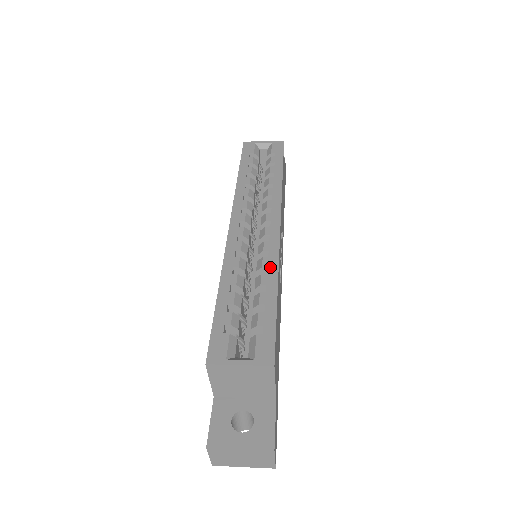
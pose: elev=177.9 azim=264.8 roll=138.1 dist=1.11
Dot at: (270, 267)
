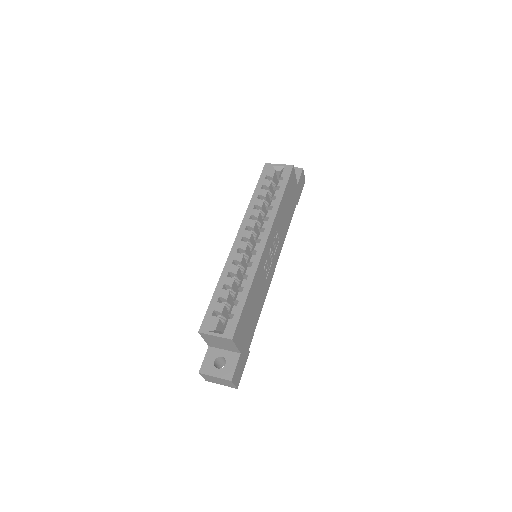
Dot at: (250, 275)
